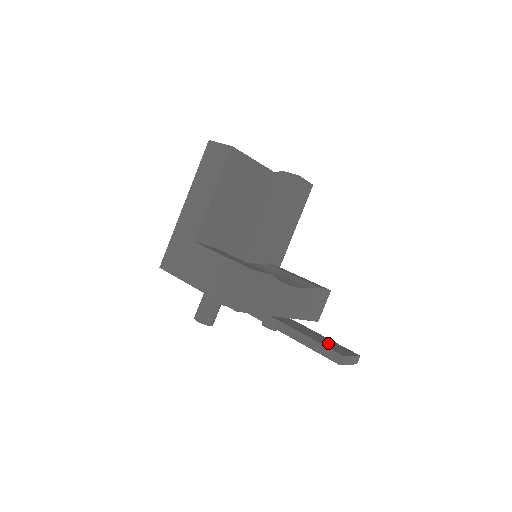
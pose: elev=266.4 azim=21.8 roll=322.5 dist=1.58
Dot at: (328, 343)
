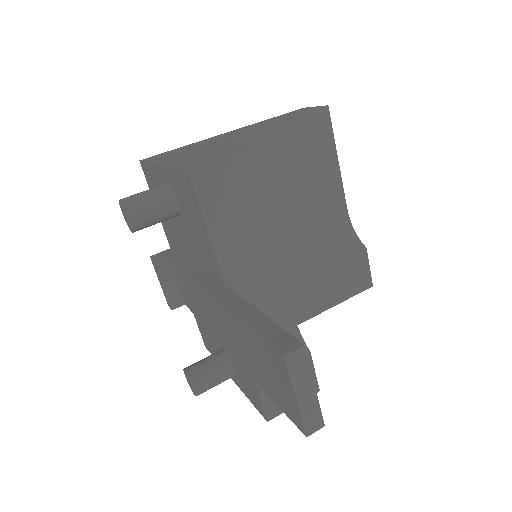
Dot at: occluded
